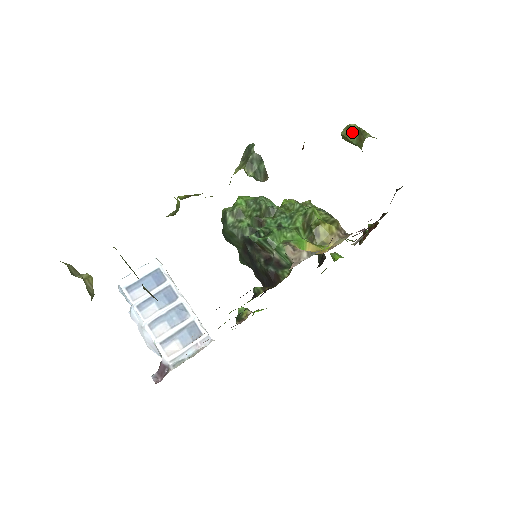
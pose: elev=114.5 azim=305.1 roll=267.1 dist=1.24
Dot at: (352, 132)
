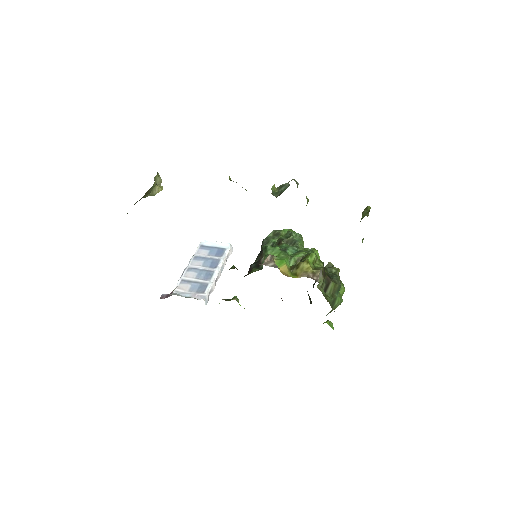
Dot at: (366, 212)
